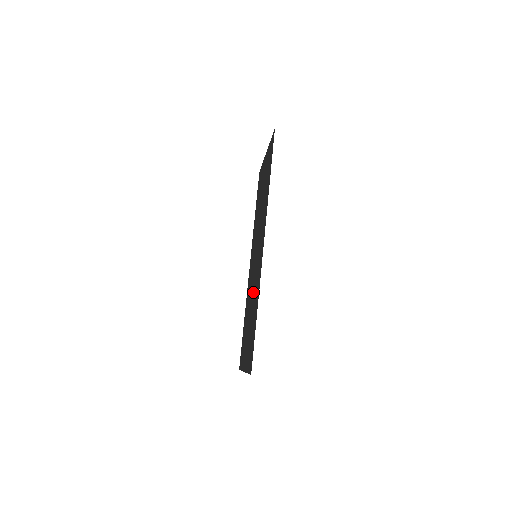
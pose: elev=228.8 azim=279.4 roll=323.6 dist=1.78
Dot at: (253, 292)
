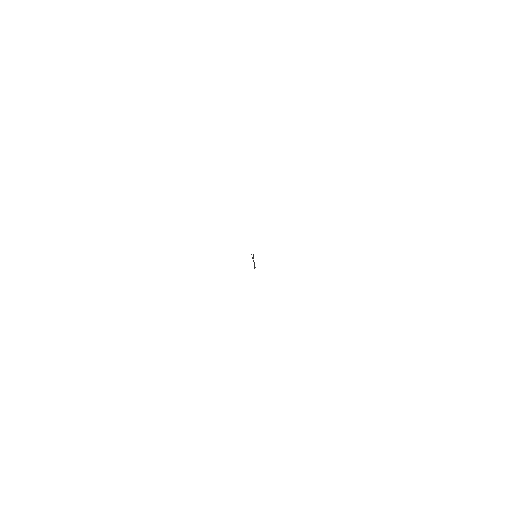
Dot at: occluded
